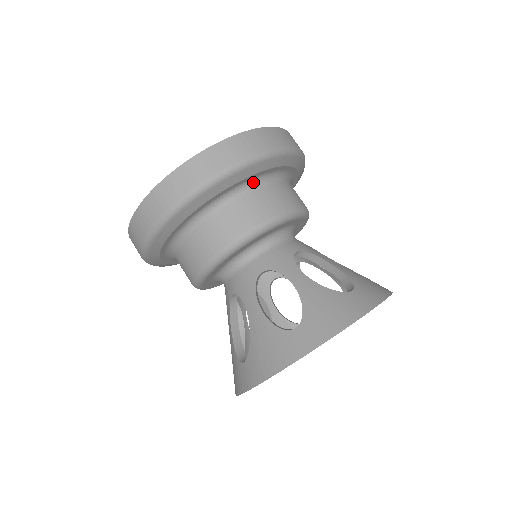
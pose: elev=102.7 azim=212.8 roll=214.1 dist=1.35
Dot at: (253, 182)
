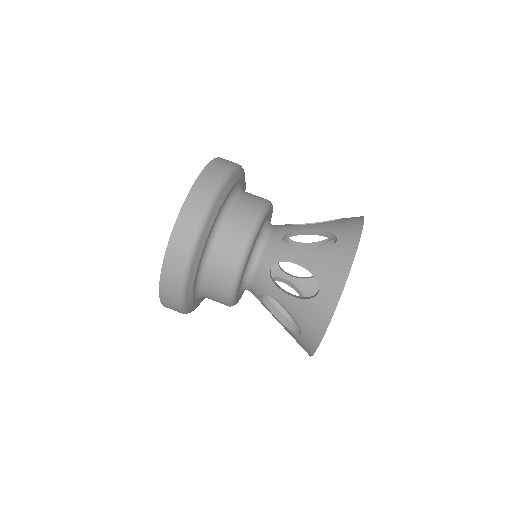
Dot at: (203, 263)
